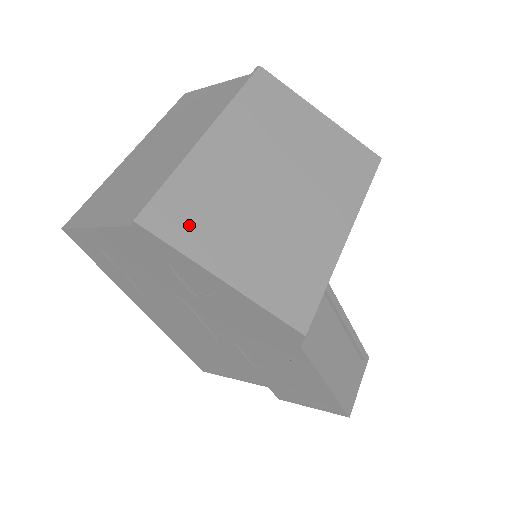
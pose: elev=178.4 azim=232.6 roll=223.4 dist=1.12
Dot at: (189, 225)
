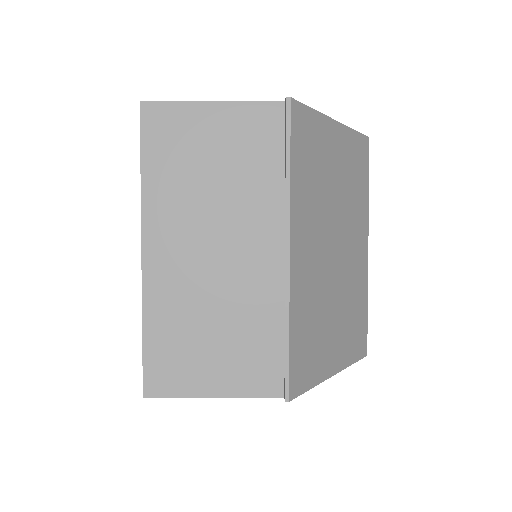
Dot at: (311, 359)
